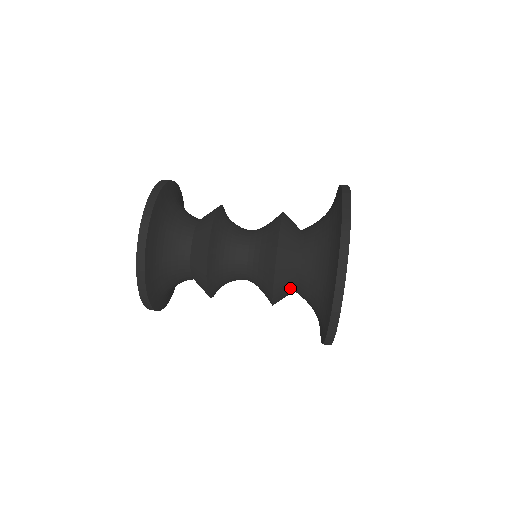
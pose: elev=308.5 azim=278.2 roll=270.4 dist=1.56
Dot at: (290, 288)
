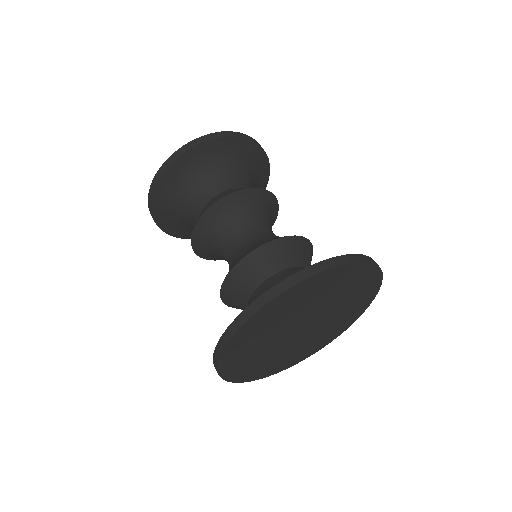
Dot at: (247, 290)
